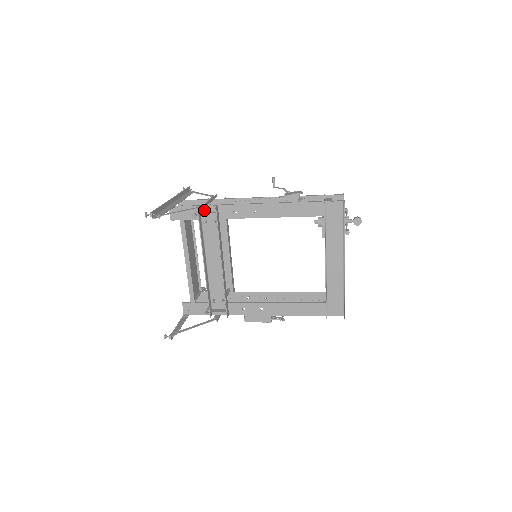
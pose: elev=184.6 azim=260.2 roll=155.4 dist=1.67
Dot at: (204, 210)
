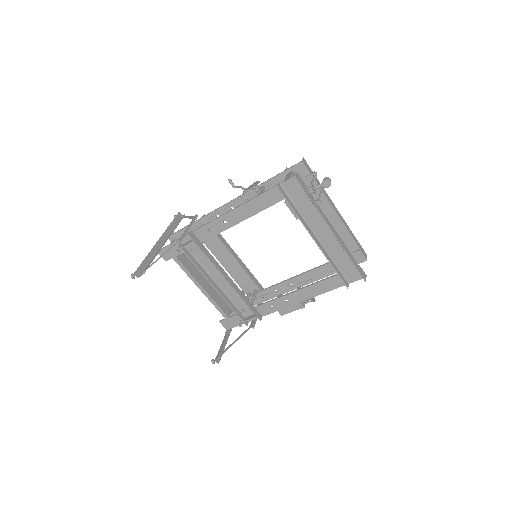
Dot at: (185, 241)
